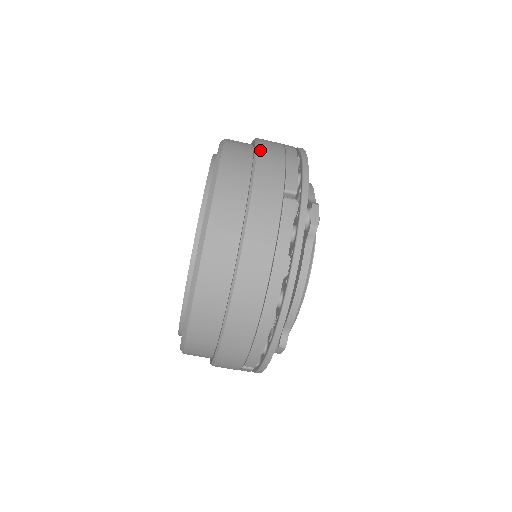
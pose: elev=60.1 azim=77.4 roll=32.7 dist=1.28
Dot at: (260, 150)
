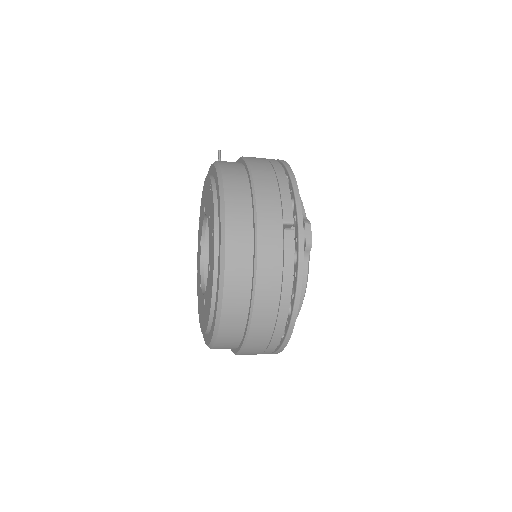
Dot at: (256, 183)
